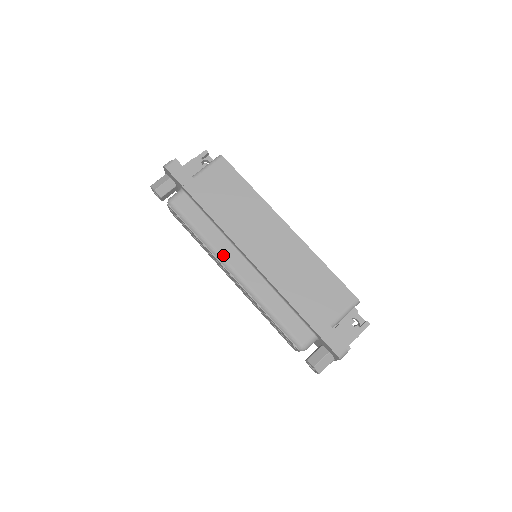
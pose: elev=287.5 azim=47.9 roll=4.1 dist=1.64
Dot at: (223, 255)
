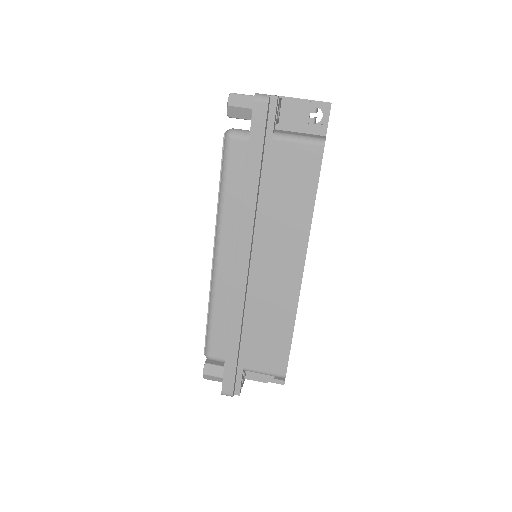
Dot at: (222, 235)
